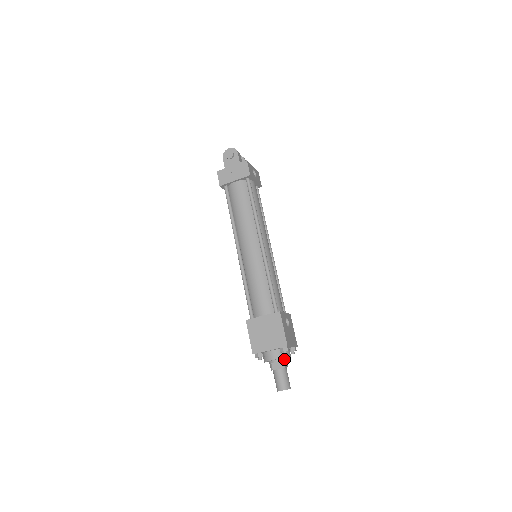
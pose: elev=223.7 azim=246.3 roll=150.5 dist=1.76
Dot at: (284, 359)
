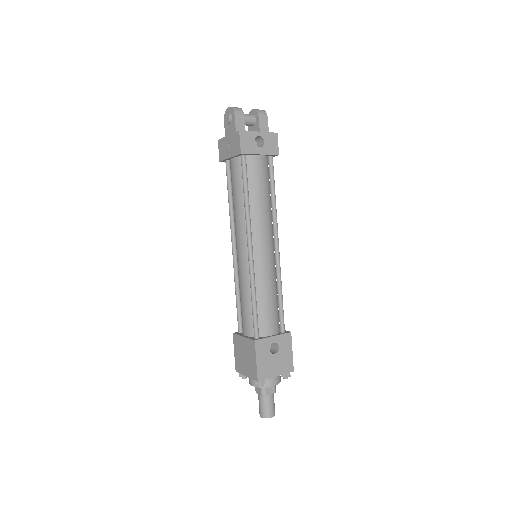
Dot at: (266, 386)
